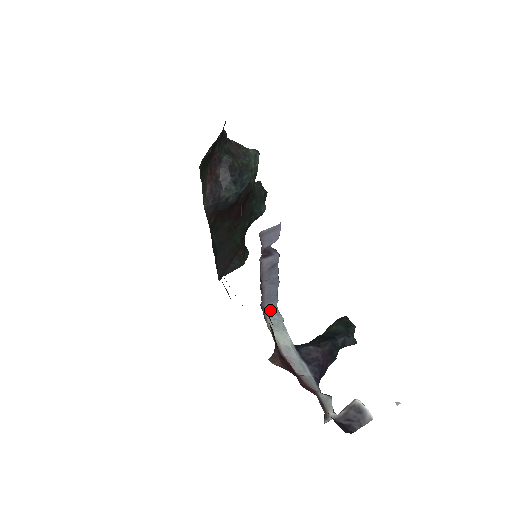
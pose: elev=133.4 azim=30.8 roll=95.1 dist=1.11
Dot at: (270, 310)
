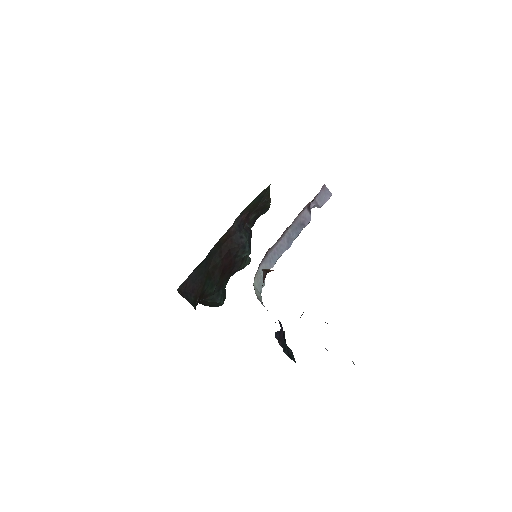
Dot at: (263, 268)
